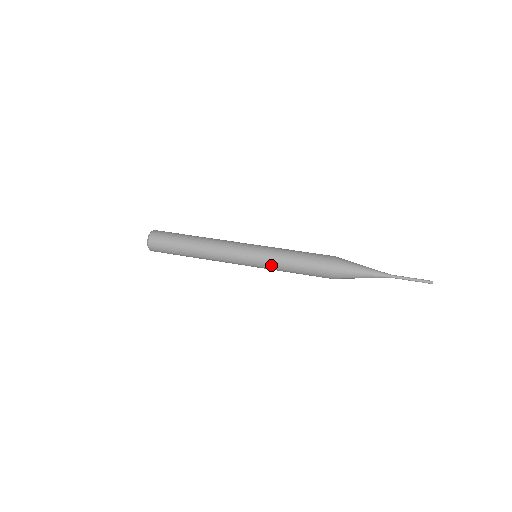
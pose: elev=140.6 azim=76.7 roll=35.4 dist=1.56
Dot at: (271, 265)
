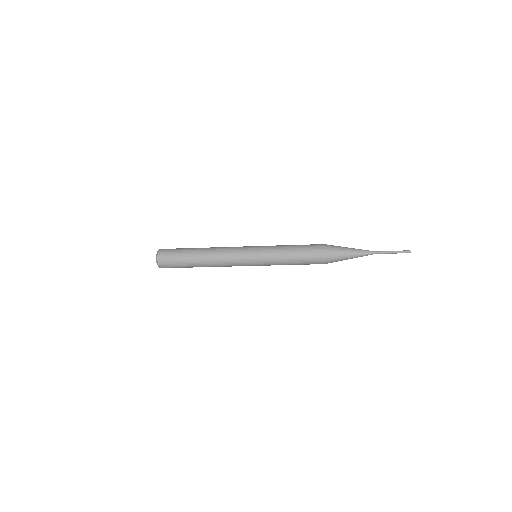
Dot at: (271, 261)
